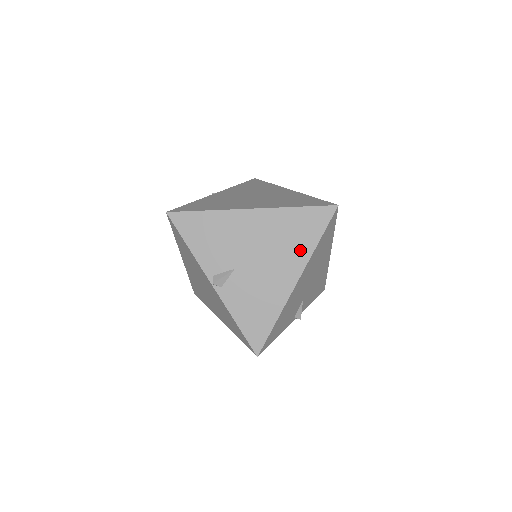
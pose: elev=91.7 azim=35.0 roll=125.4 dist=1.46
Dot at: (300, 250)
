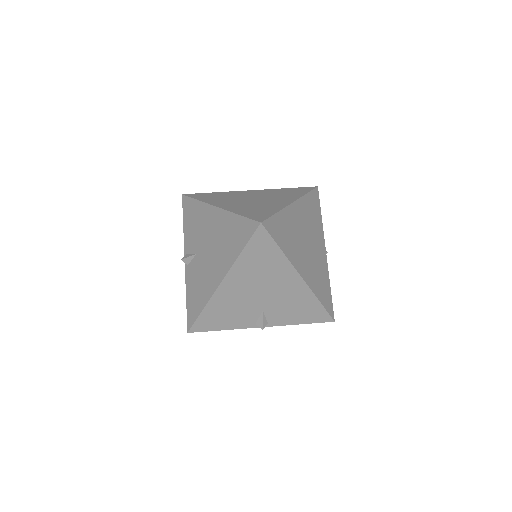
Dot at: (229, 255)
